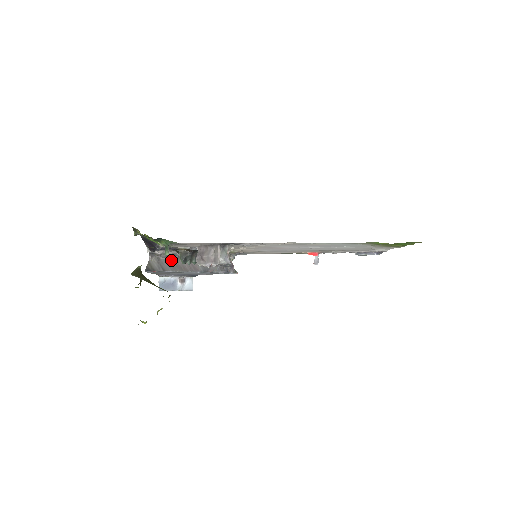
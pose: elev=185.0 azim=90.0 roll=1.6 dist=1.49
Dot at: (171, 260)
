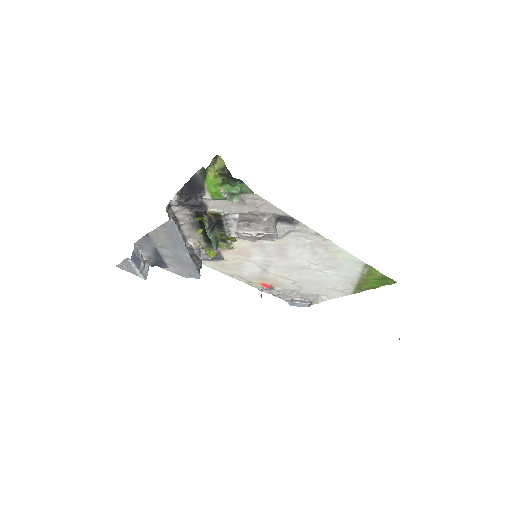
Dot at: occluded
